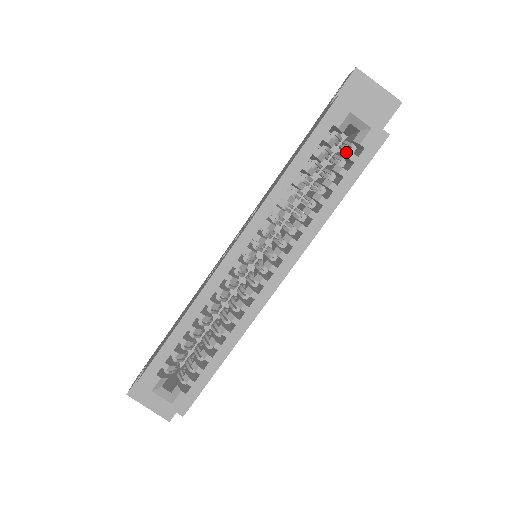
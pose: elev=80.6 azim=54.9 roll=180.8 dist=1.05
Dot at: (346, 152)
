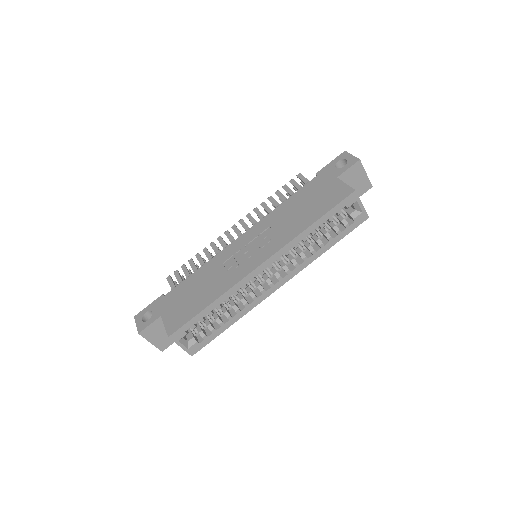
Dot at: (344, 220)
